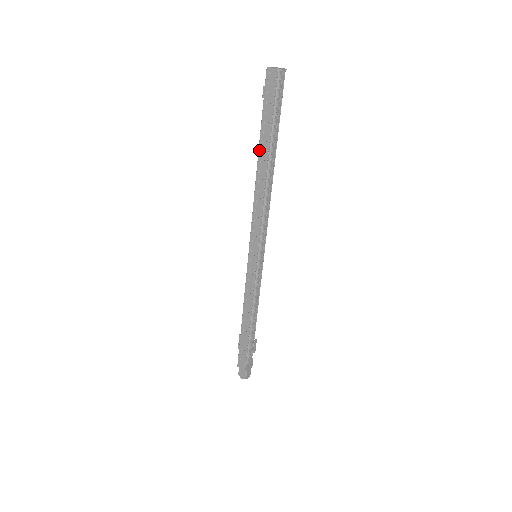
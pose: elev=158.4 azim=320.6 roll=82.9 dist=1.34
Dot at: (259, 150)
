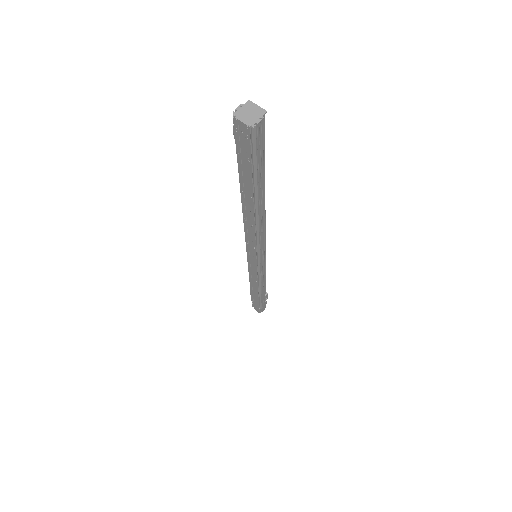
Dot at: (241, 191)
